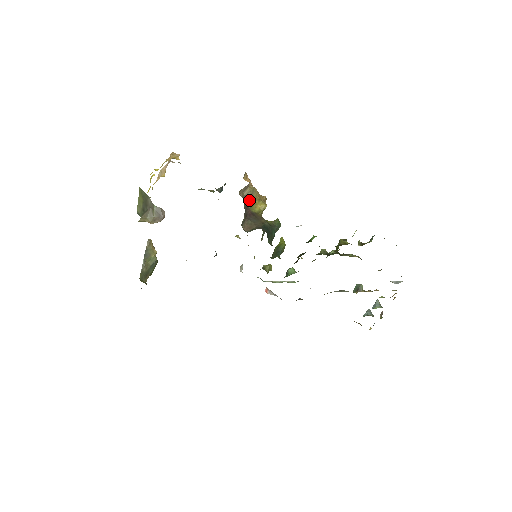
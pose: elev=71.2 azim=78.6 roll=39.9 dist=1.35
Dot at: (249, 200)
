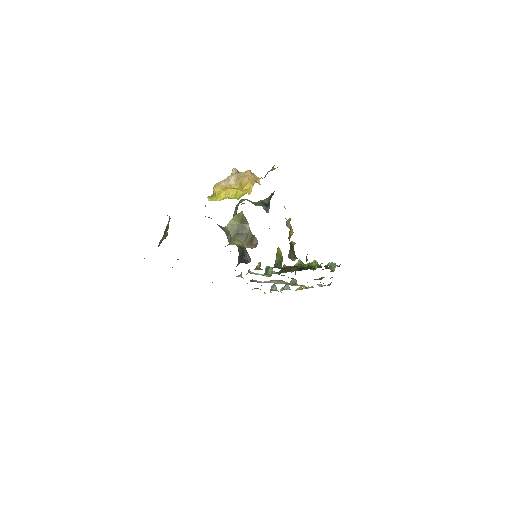
Dot at: (290, 230)
